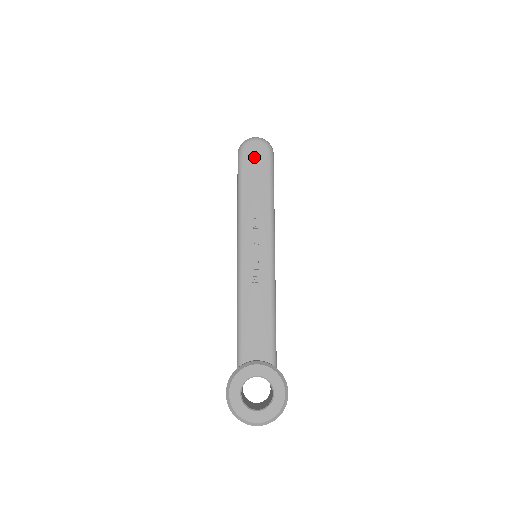
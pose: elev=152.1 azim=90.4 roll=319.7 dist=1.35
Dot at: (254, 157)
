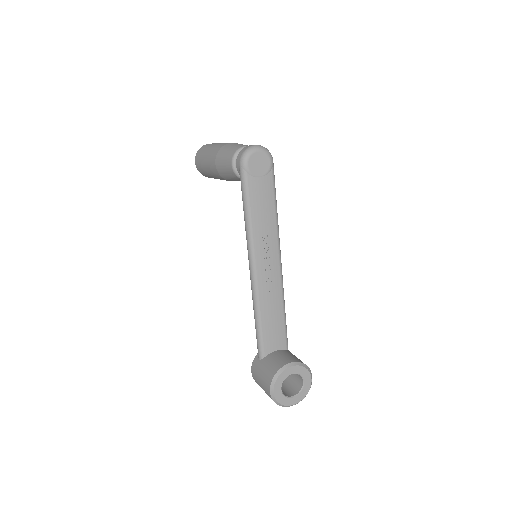
Dot at: (258, 170)
